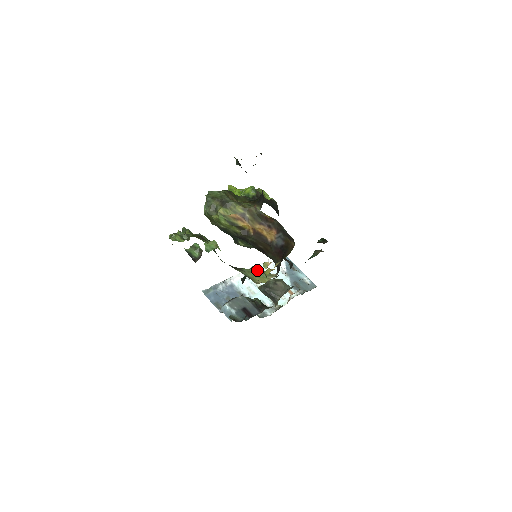
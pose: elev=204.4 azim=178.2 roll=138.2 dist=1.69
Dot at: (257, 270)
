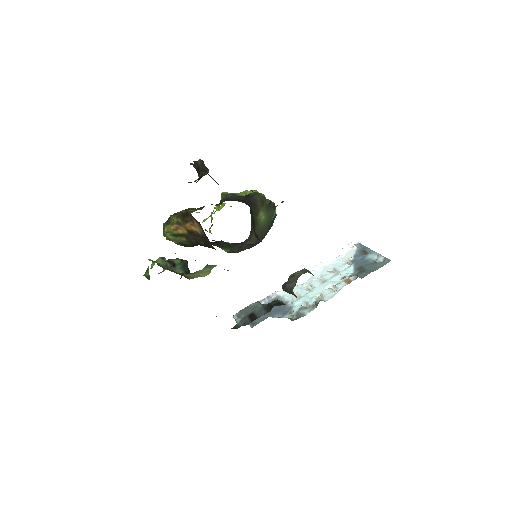
Dot at: (206, 267)
